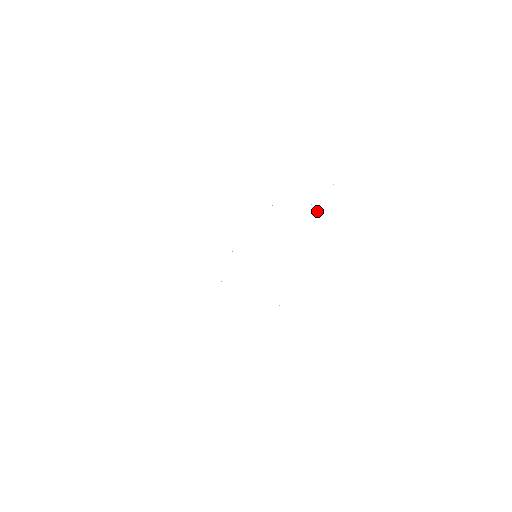
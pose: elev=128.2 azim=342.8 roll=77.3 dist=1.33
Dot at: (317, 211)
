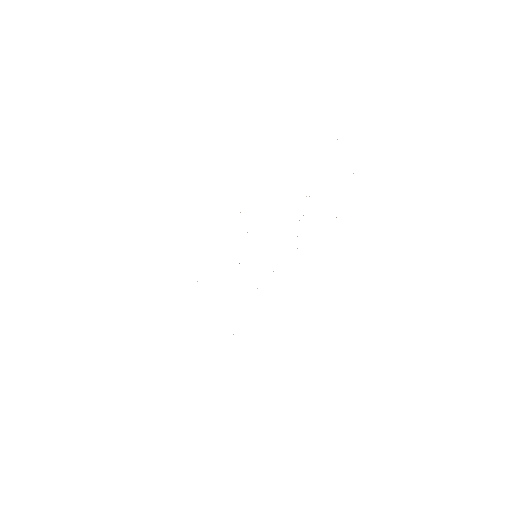
Dot at: occluded
